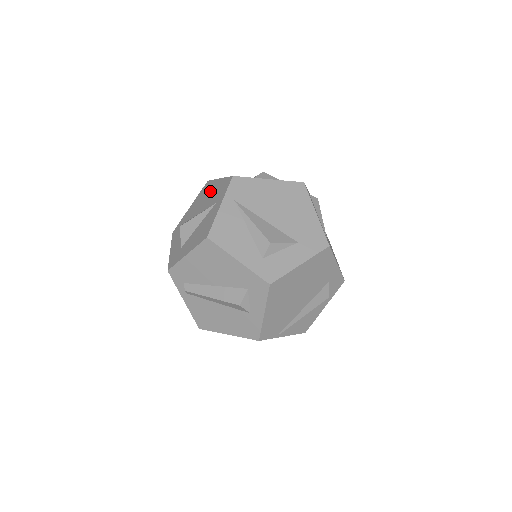
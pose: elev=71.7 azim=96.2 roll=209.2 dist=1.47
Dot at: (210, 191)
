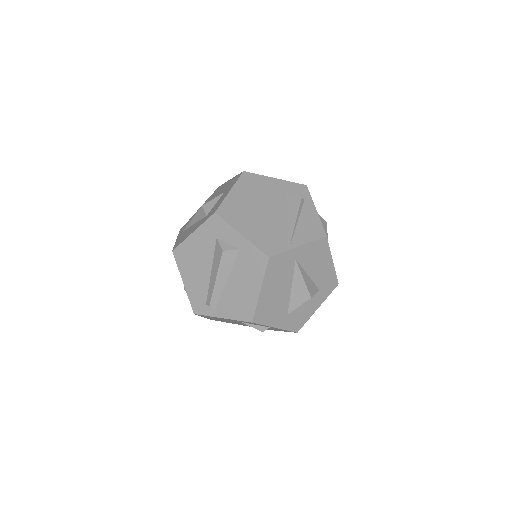
Dot at: occluded
